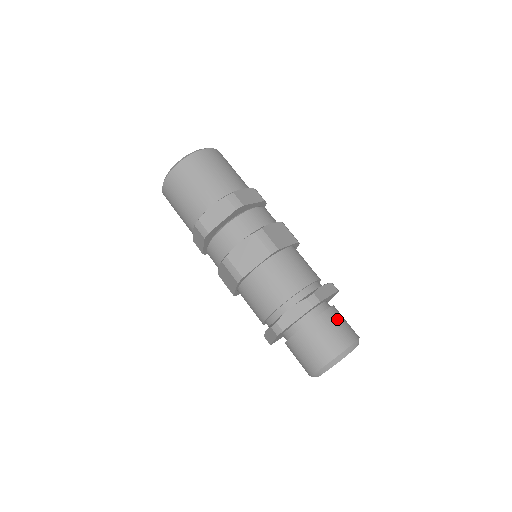
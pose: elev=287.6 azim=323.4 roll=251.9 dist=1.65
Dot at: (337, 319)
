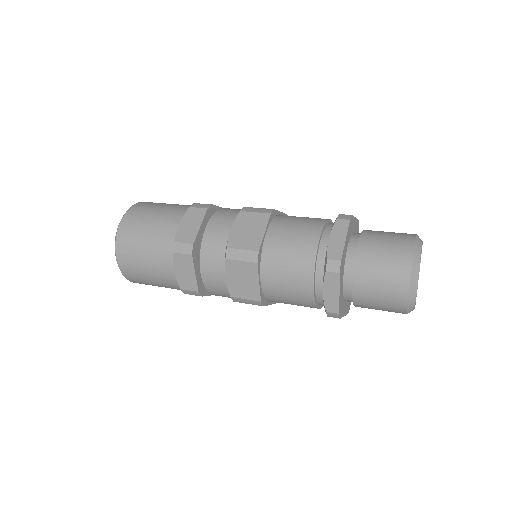
Dot at: (381, 231)
